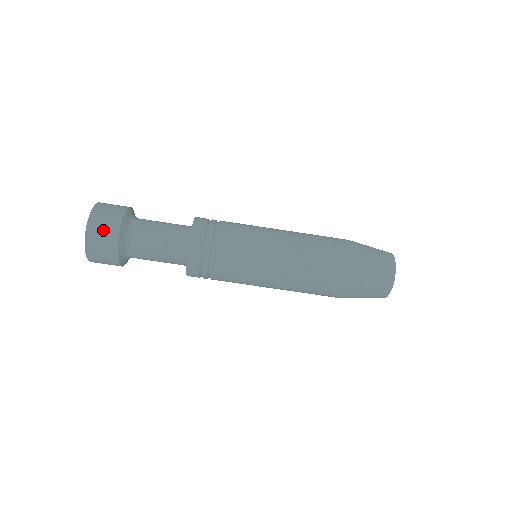
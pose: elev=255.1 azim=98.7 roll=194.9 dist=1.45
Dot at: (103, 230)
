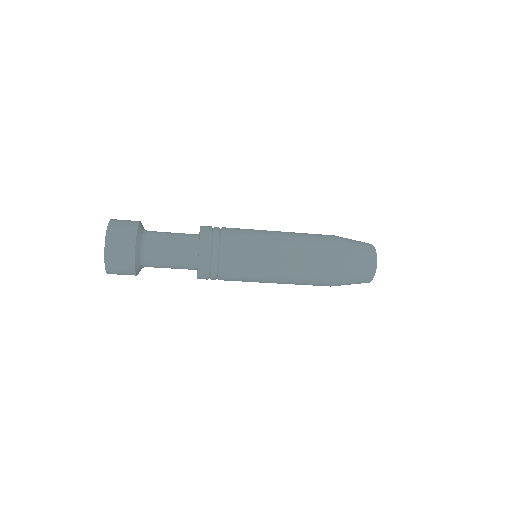
Dot at: (122, 274)
